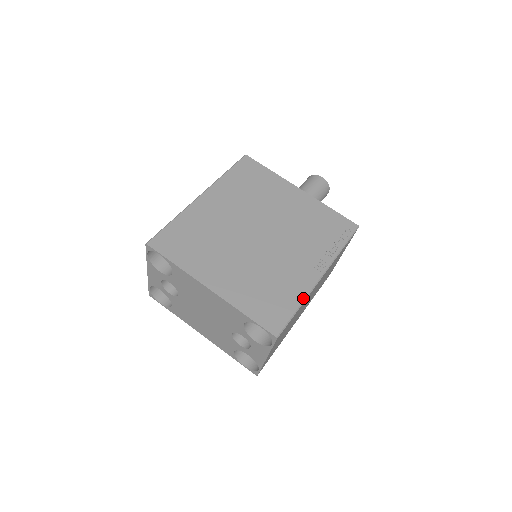
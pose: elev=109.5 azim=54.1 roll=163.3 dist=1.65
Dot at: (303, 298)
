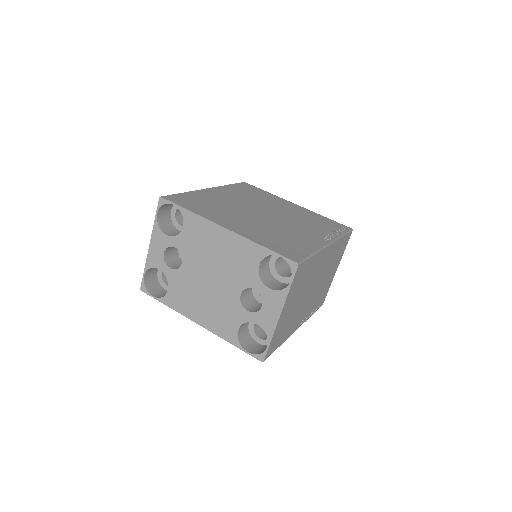
Dot at: (316, 249)
